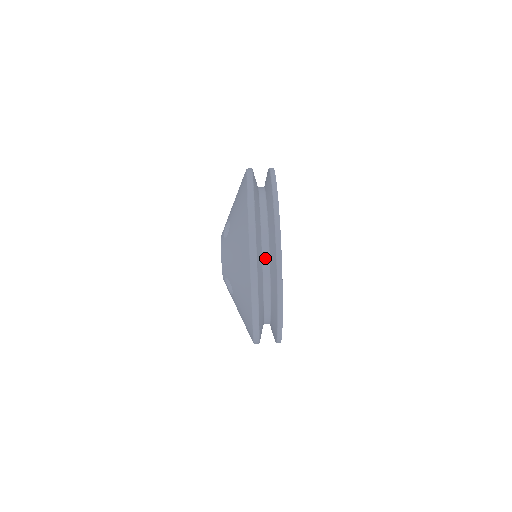
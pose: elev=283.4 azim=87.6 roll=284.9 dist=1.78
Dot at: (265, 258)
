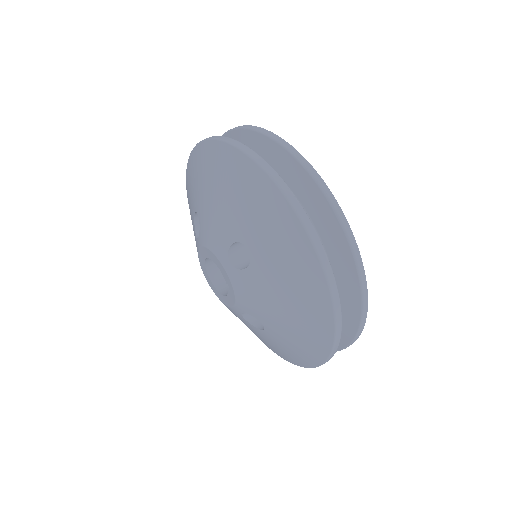
Dot at: occluded
